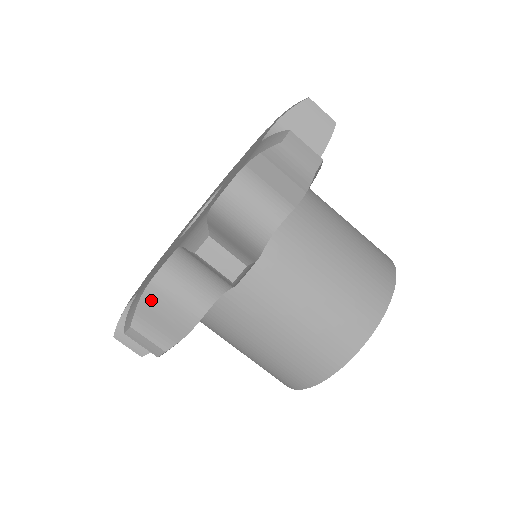
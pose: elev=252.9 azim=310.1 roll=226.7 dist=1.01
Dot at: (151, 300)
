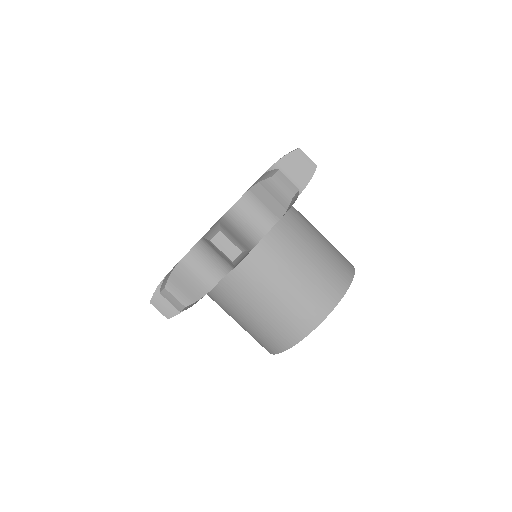
Dot at: (179, 273)
